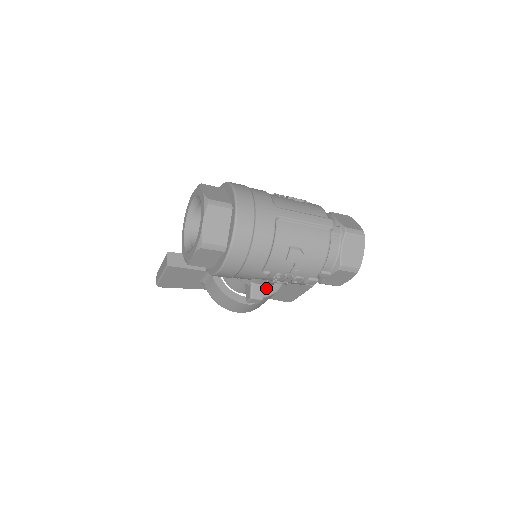
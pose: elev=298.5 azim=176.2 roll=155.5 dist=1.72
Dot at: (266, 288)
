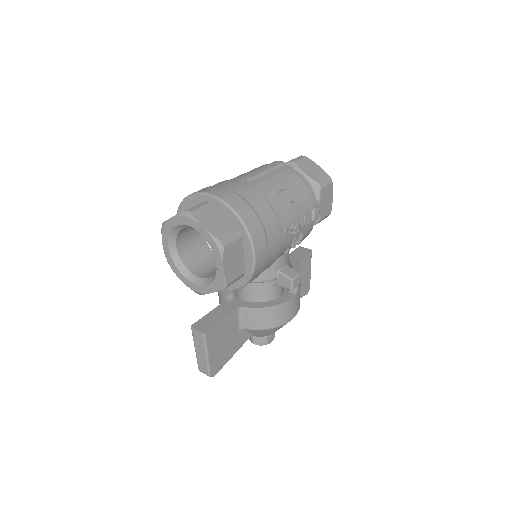
Dot at: occluded
